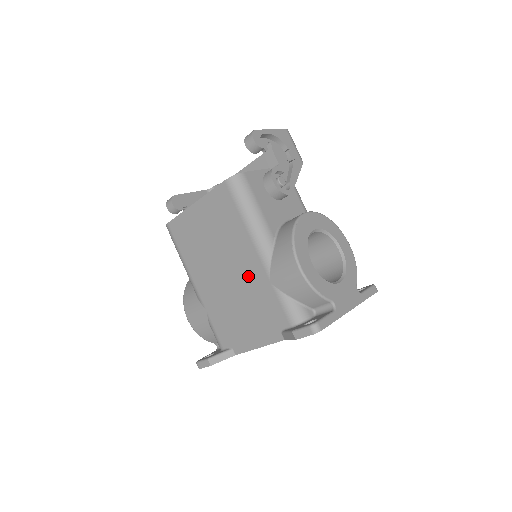
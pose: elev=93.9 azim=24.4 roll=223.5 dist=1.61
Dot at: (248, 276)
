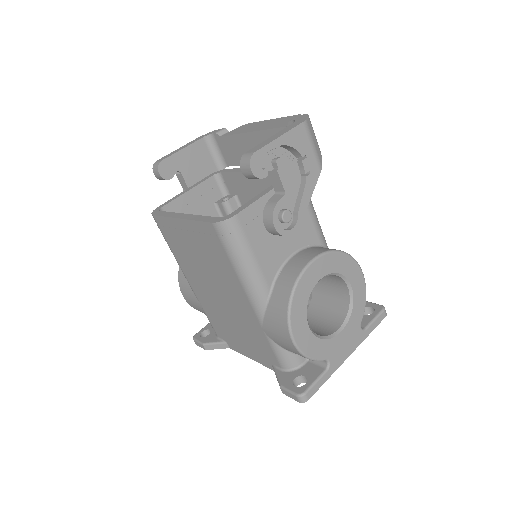
Dot at: (240, 311)
